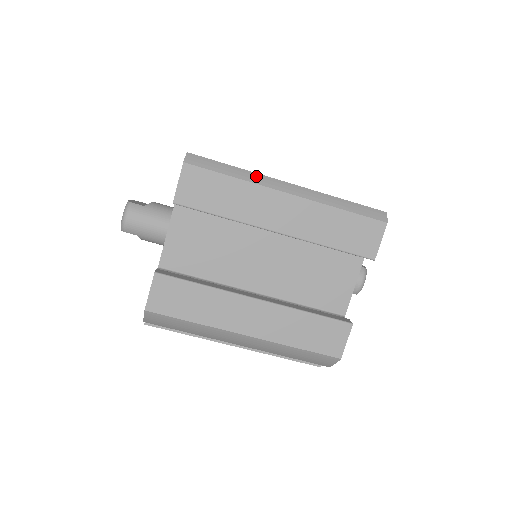
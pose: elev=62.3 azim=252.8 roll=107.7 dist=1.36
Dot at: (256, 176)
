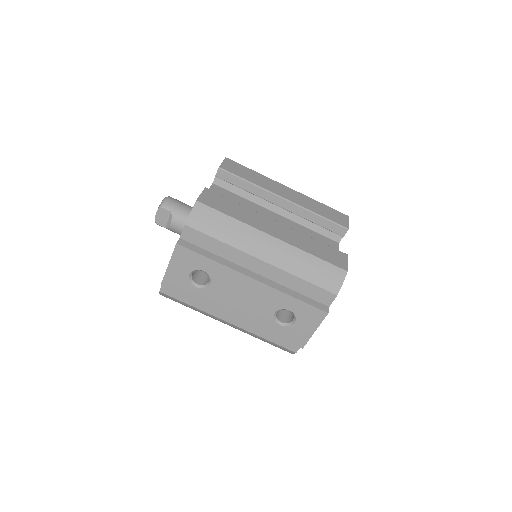
Dot at: occluded
